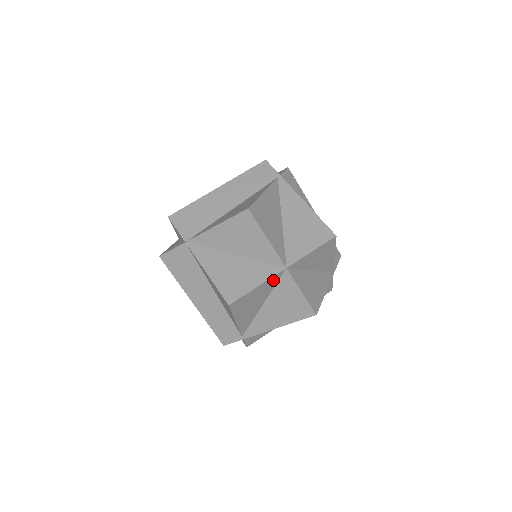
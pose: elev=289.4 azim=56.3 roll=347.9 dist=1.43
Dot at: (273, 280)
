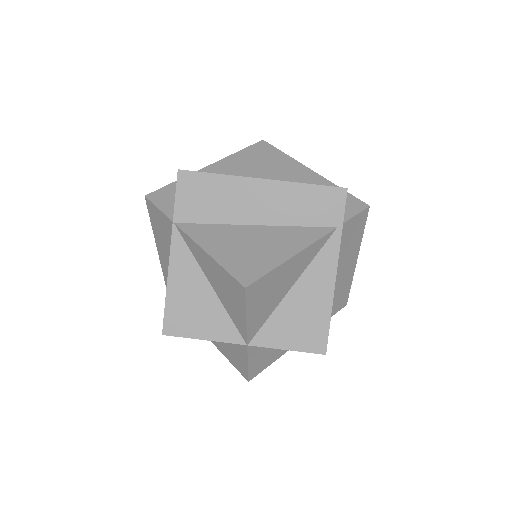
Dot at: occluded
